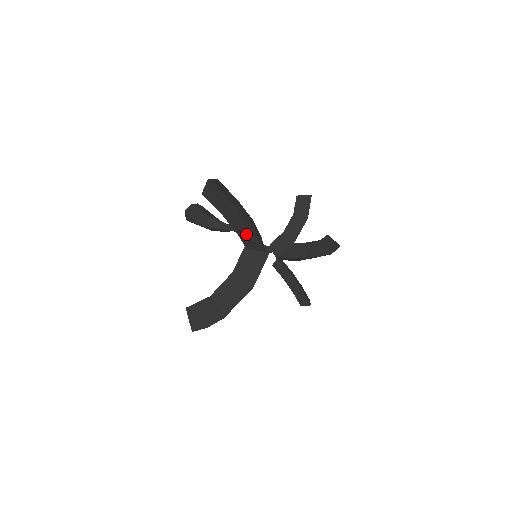
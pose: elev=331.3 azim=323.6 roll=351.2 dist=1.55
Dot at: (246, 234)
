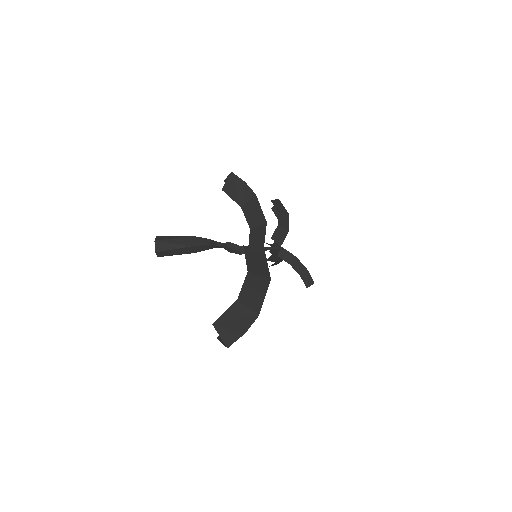
Dot at: (257, 227)
